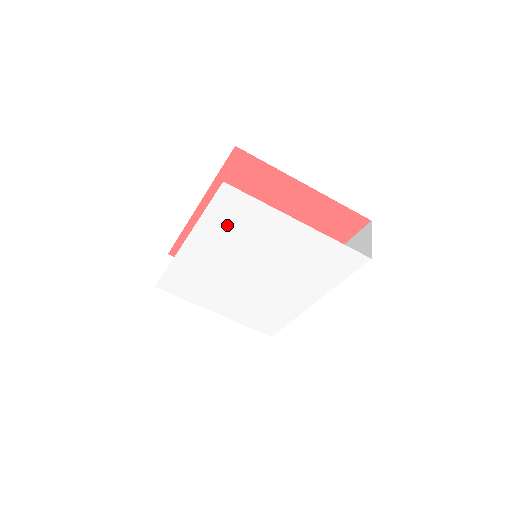
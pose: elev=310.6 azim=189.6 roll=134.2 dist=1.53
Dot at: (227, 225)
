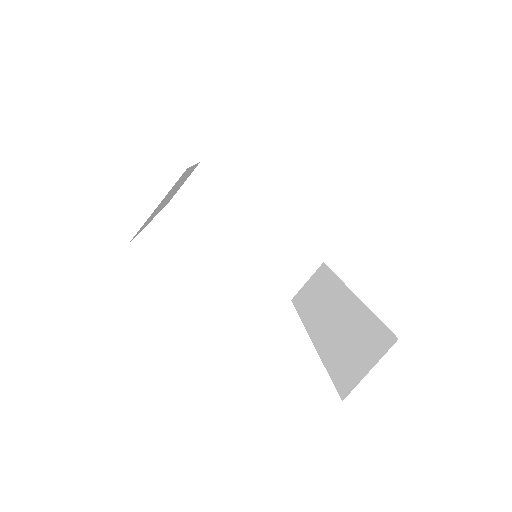
Dot at: occluded
